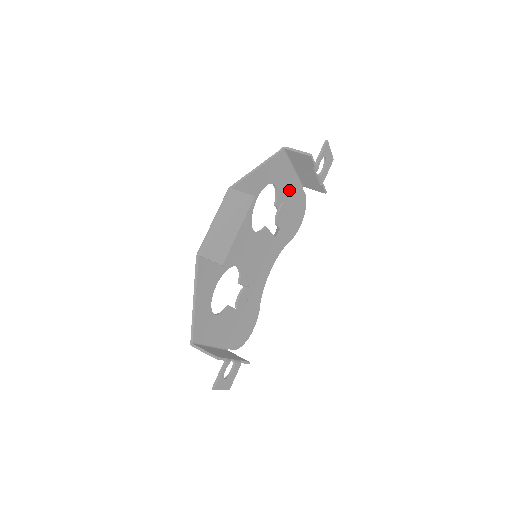
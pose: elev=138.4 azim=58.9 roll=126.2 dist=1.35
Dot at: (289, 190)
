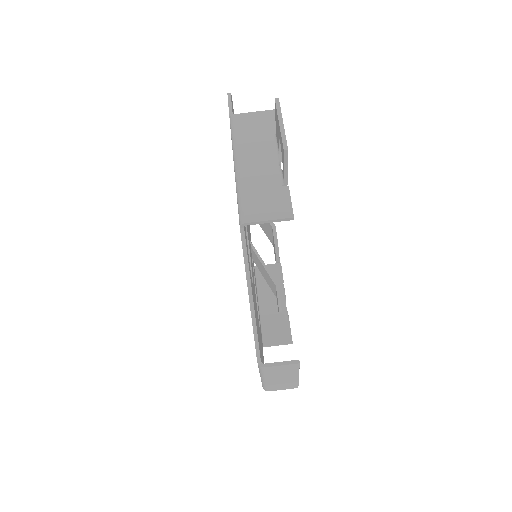
Dot at: occluded
